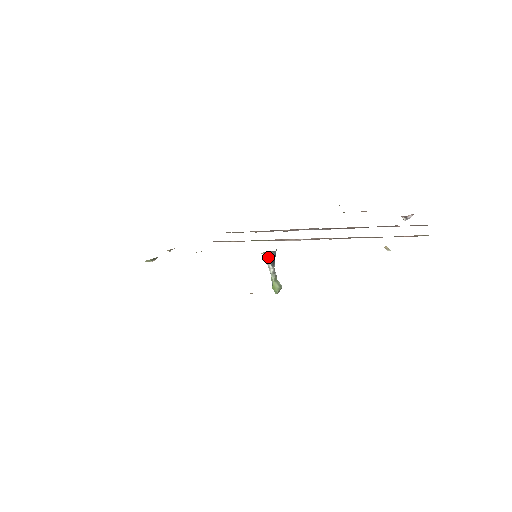
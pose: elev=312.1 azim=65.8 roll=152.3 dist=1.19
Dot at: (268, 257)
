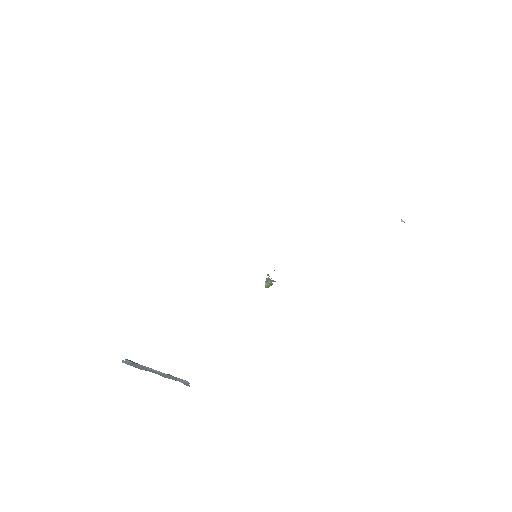
Dot at: (272, 281)
